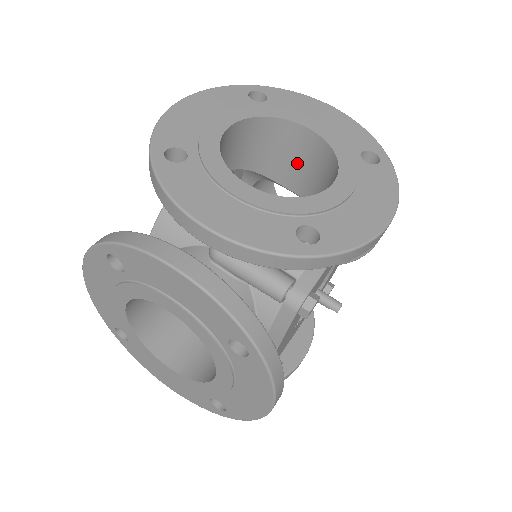
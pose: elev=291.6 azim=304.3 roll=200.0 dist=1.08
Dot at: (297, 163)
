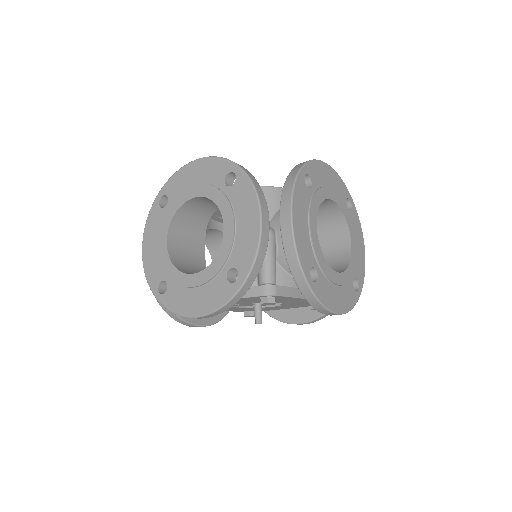
Dot at: (326, 247)
